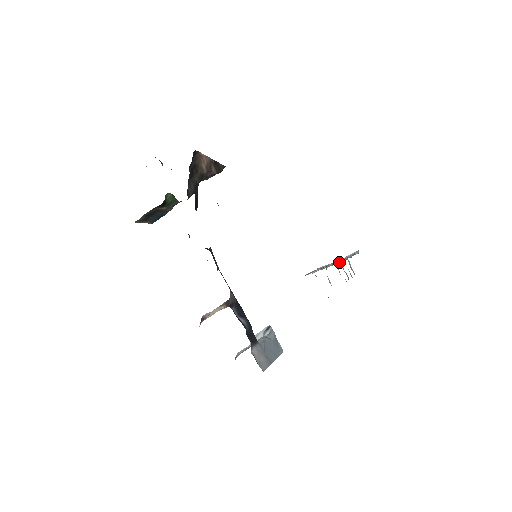
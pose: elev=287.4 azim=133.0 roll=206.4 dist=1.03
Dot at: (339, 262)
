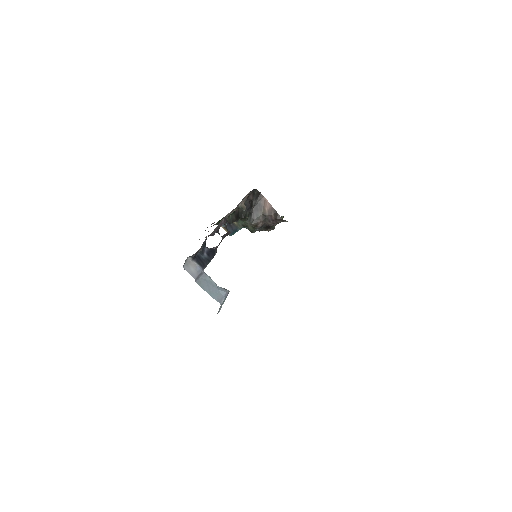
Dot at: occluded
